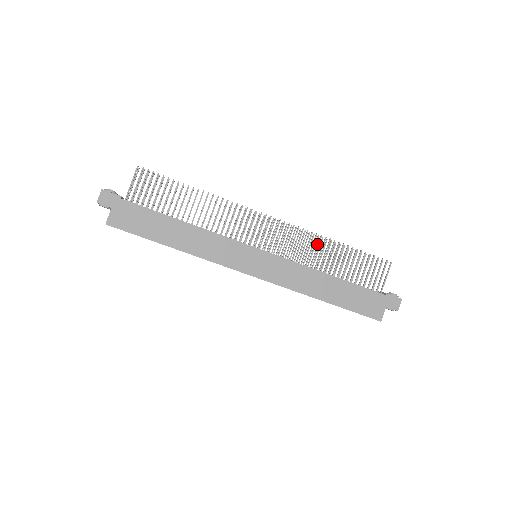
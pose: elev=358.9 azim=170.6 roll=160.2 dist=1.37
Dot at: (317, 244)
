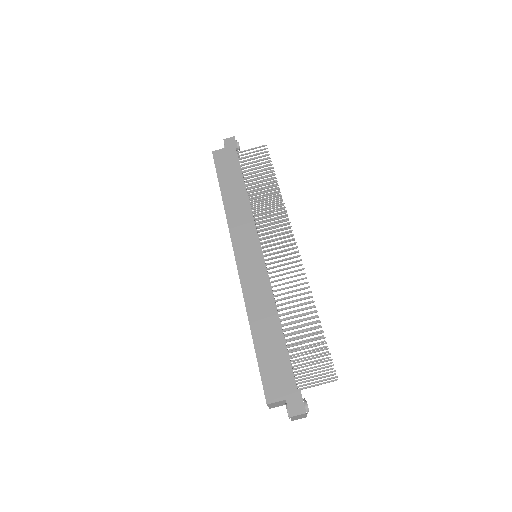
Dot at: (301, 294)
